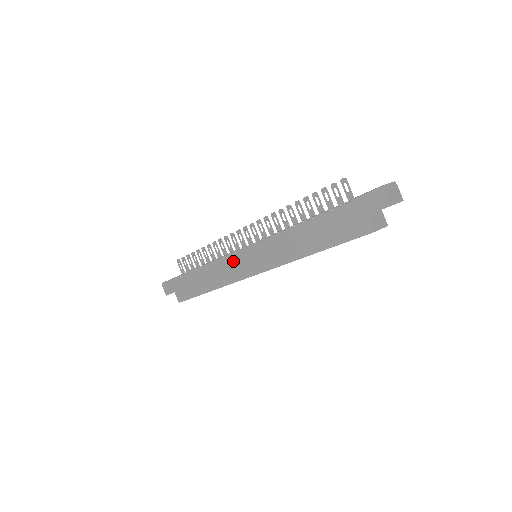
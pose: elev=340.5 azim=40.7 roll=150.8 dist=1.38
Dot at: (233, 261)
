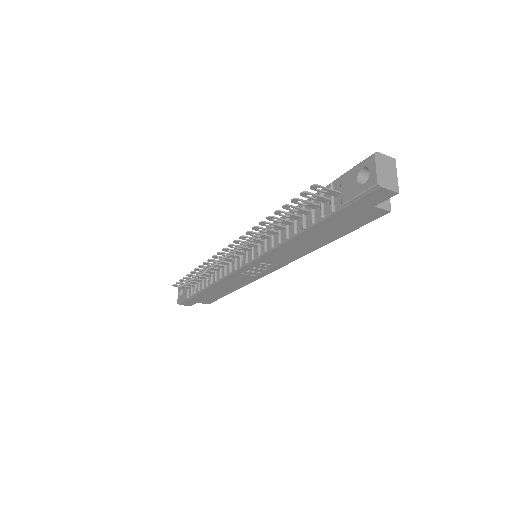
Dot at: (240, 275)
